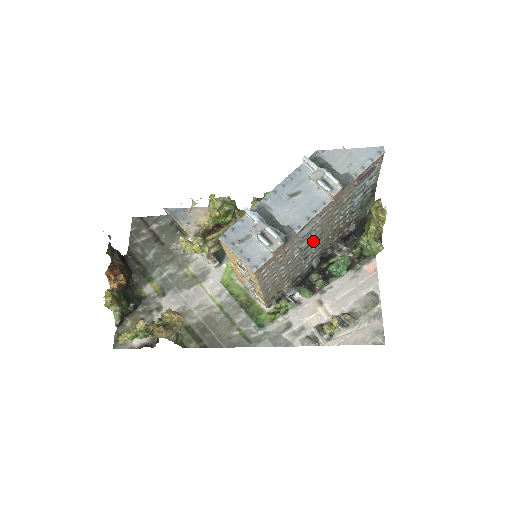
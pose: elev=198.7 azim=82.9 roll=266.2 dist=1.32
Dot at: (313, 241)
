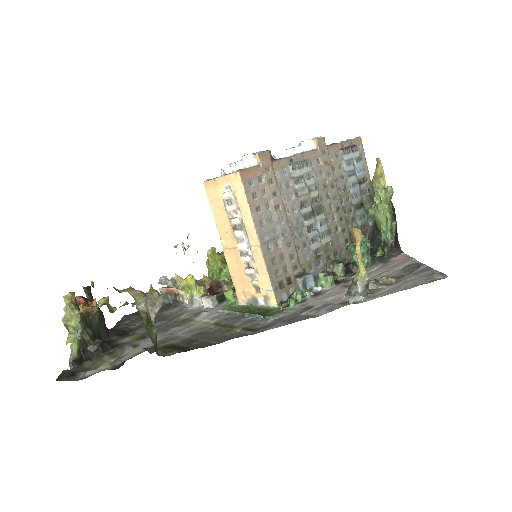
Dot at: (313, 204)
